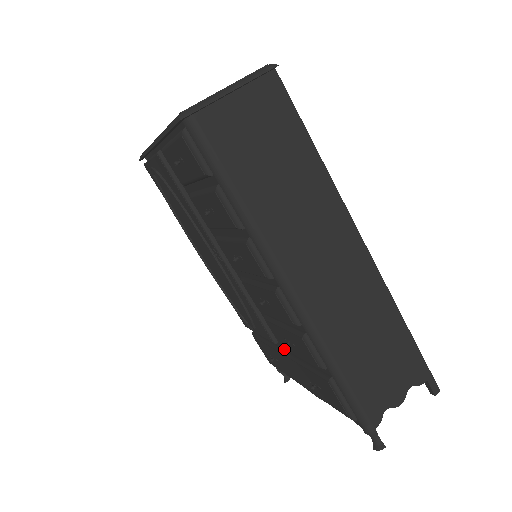
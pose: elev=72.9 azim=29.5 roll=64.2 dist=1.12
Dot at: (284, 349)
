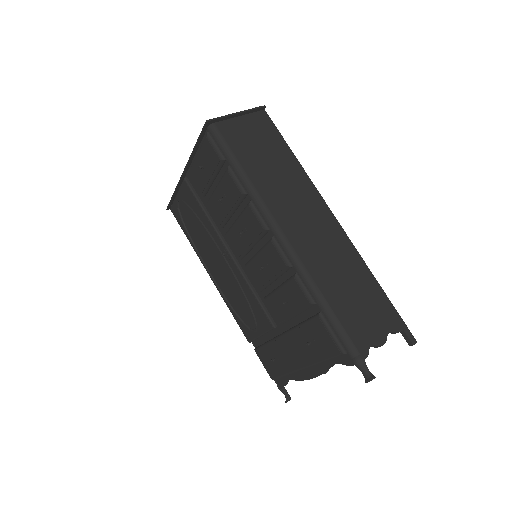
Dot at: (282, 332)
